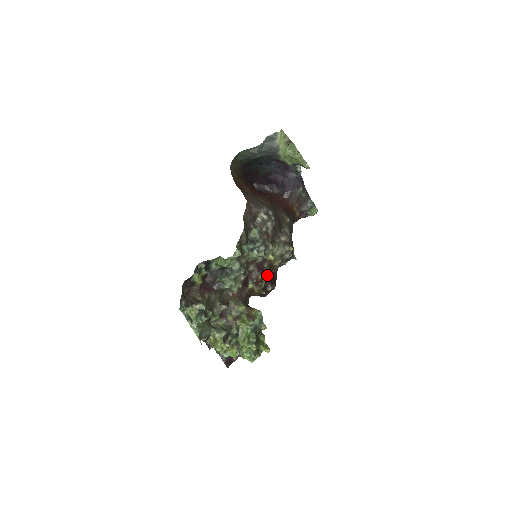
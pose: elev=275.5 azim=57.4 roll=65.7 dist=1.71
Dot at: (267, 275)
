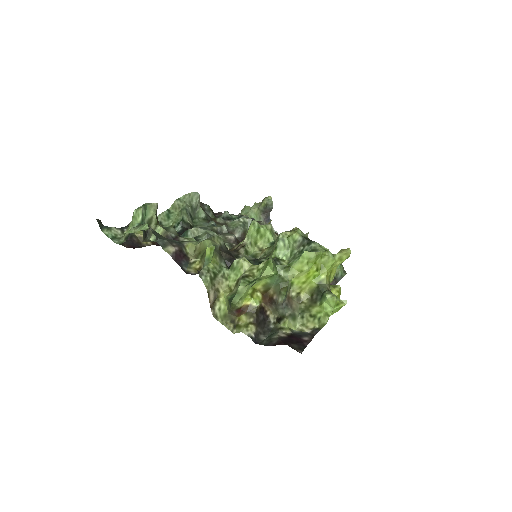
Dot at: occluded
